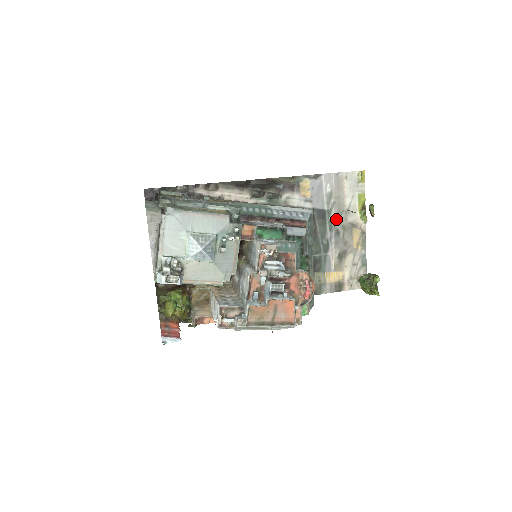
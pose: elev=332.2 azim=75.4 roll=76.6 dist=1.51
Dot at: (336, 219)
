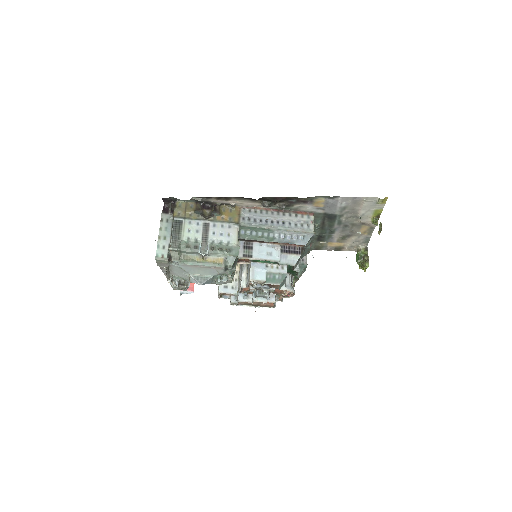
Dot at: (346, 220)
